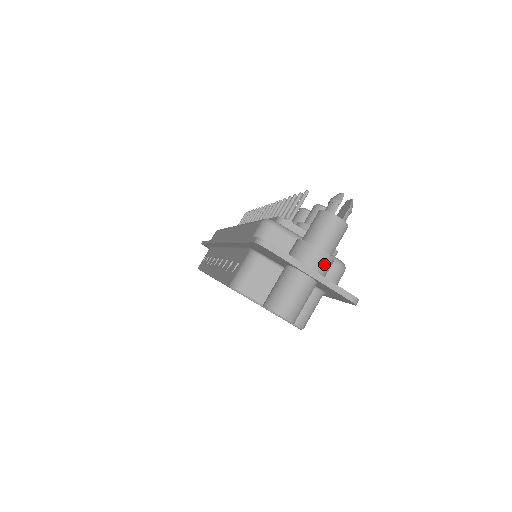
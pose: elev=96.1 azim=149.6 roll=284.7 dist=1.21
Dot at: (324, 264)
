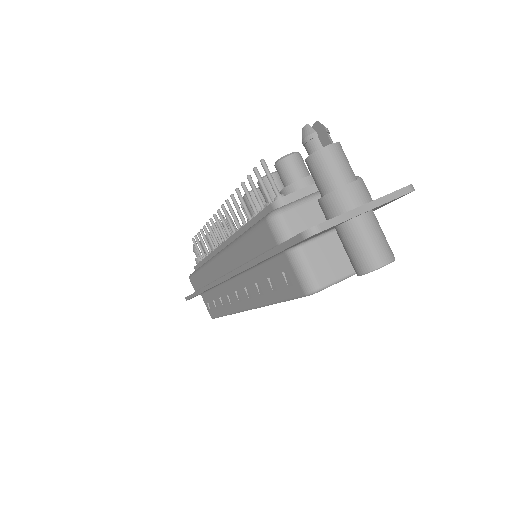
Dot at: (364, 190)
